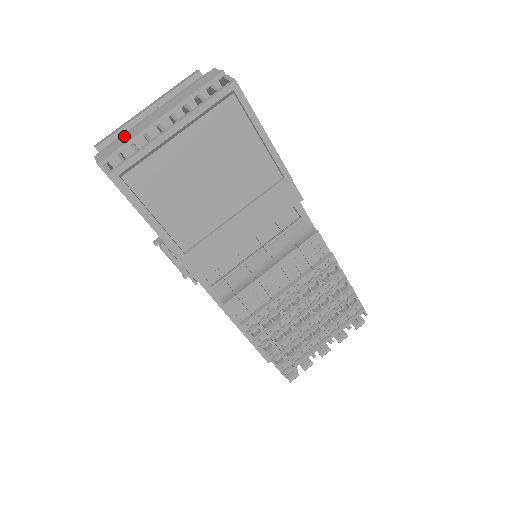
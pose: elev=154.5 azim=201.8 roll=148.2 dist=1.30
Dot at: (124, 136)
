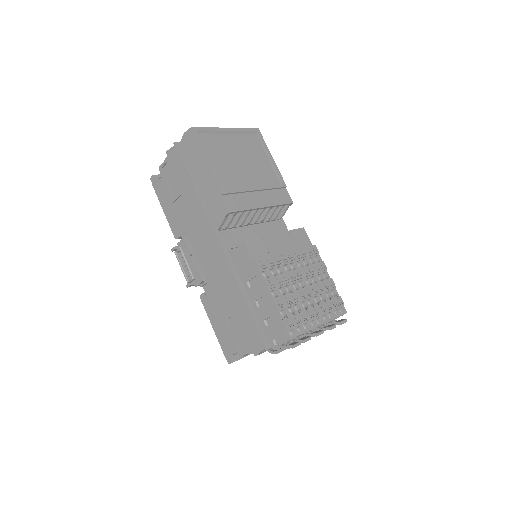
Dot at: occluded
